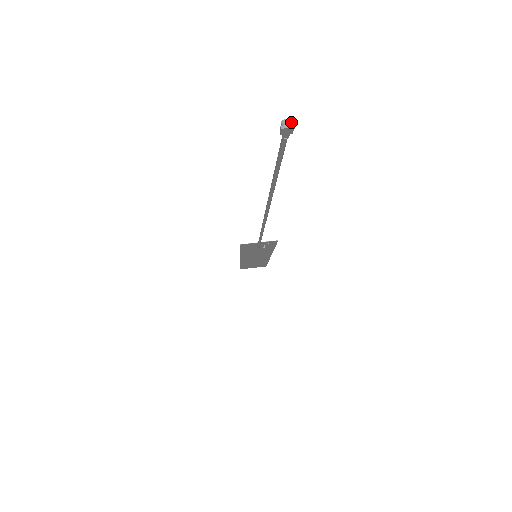
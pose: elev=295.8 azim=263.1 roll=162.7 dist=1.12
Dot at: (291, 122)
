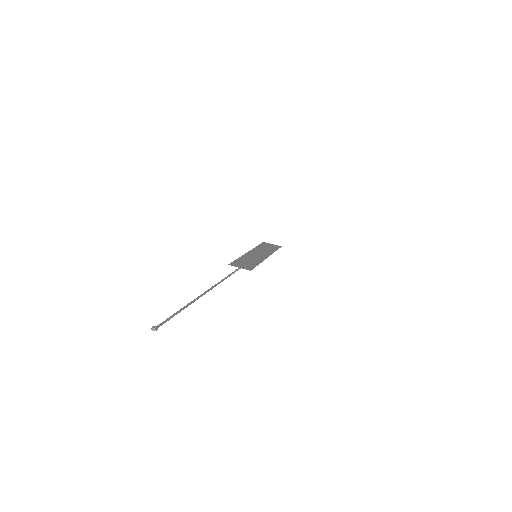
Dot at: (155, 329)
